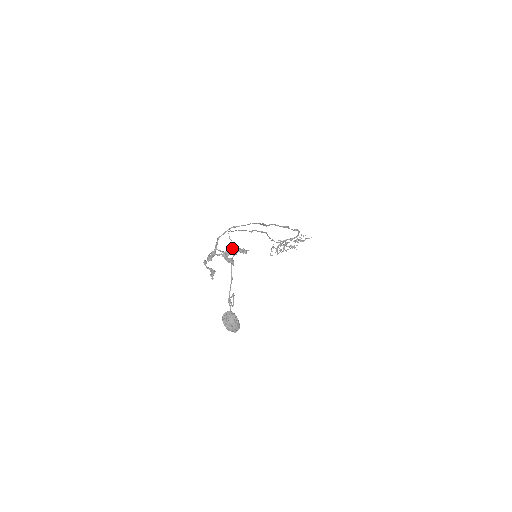
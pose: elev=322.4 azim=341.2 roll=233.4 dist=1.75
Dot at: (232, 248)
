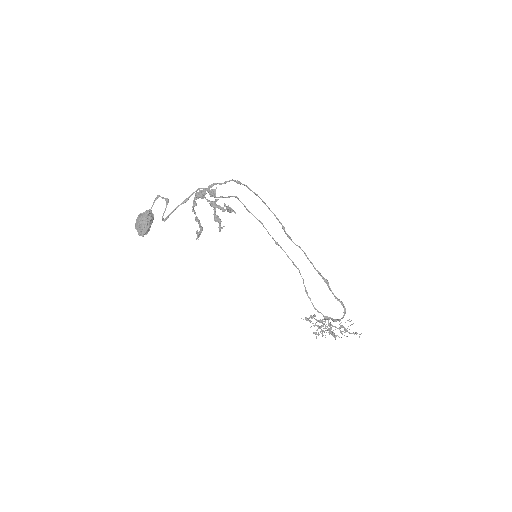
Dot at: occluded
